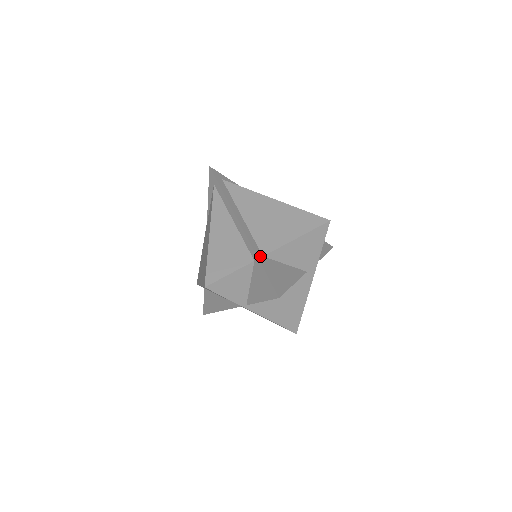
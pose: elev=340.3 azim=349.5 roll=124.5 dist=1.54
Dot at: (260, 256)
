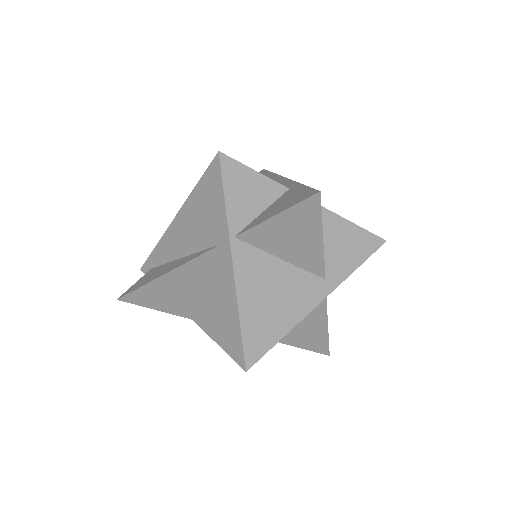
Dot at: occluded
